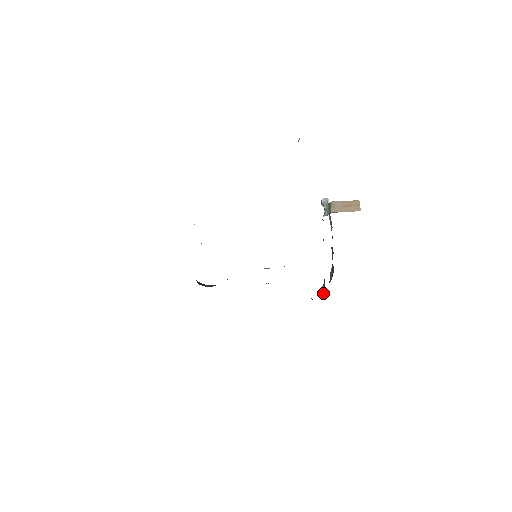
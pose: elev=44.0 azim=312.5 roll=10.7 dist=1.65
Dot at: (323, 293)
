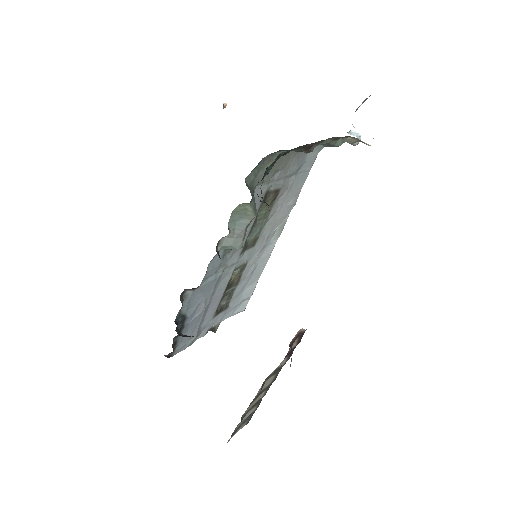
Dot at: occluded
